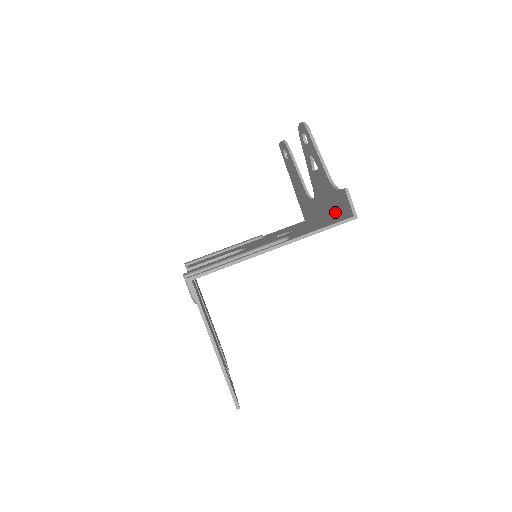
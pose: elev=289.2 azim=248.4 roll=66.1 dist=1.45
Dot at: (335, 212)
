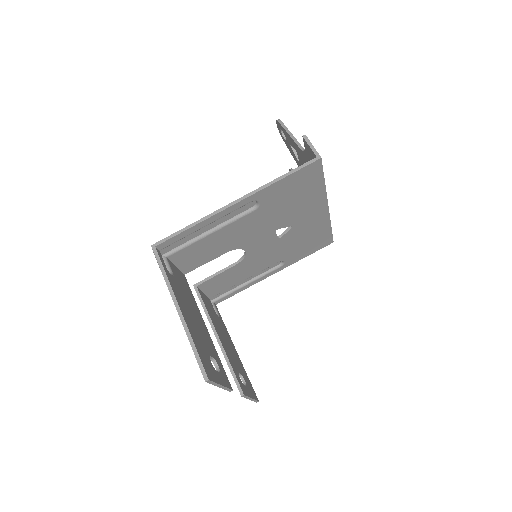
Dot at: occluded
